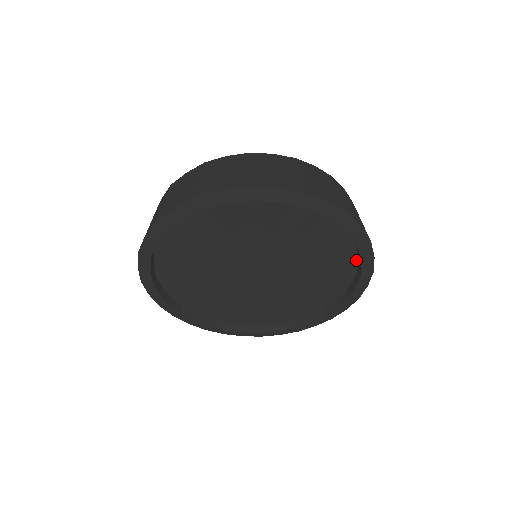
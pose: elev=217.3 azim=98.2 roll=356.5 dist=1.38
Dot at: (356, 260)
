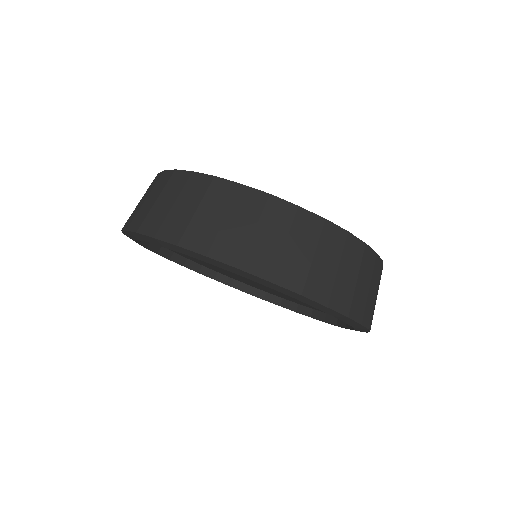
Dot at: (319, 310)
